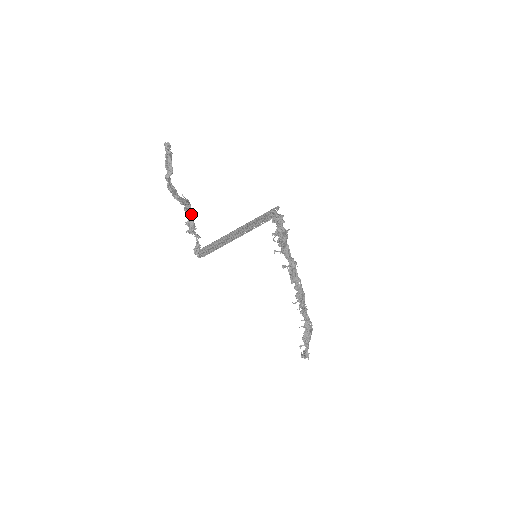
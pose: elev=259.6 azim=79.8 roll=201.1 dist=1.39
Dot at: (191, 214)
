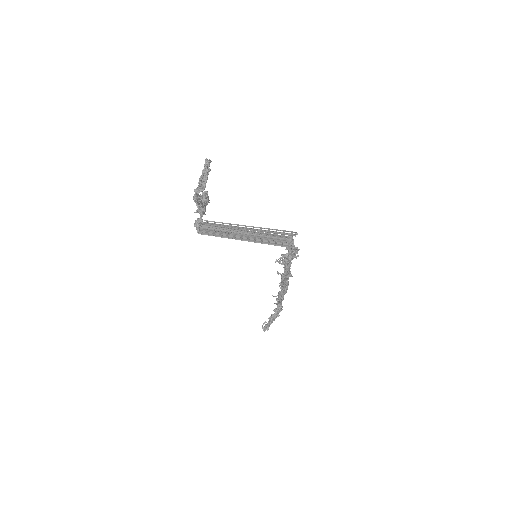
Dot at: occluded
